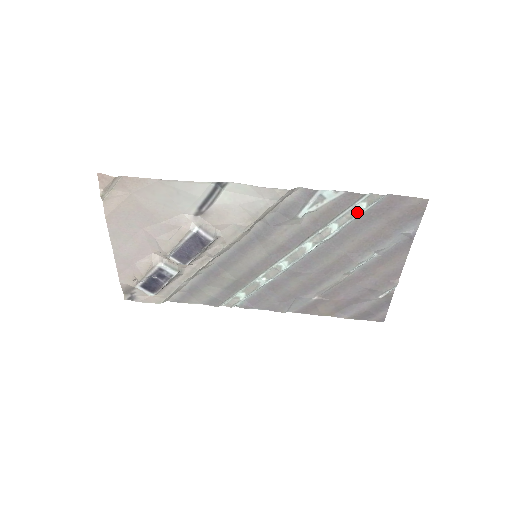
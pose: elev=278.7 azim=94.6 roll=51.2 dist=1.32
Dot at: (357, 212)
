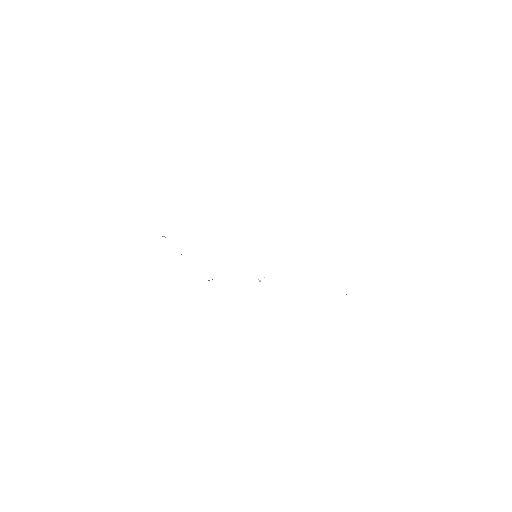
Dot at: occluded
